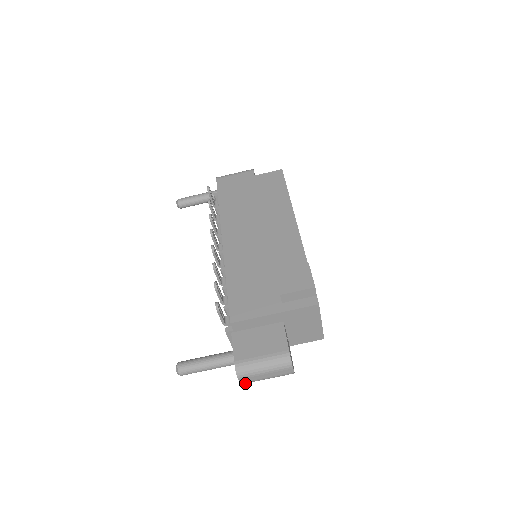
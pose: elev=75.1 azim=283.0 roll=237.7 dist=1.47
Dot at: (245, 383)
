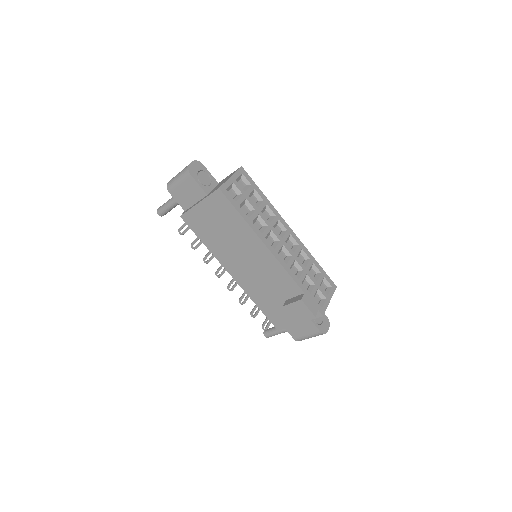
Dot at: occluded
